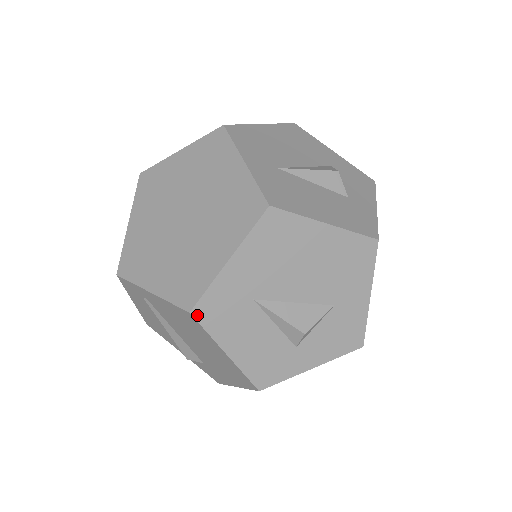
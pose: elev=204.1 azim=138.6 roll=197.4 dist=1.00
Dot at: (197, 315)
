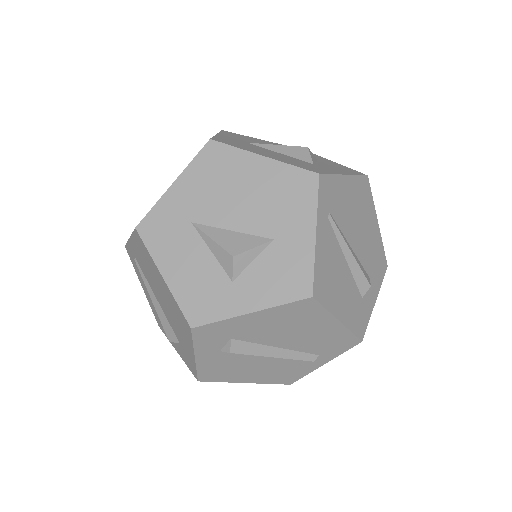
Dot at: (141, 231)
